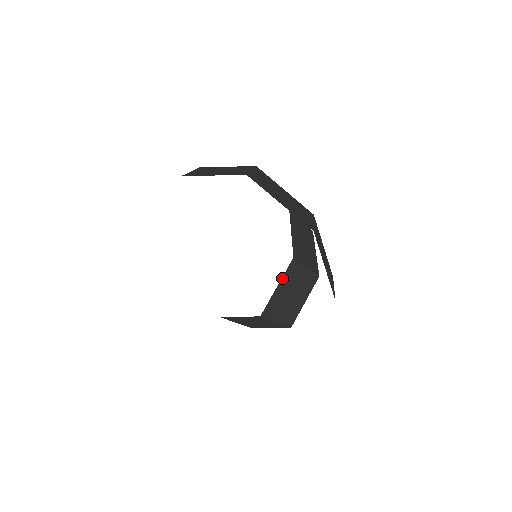
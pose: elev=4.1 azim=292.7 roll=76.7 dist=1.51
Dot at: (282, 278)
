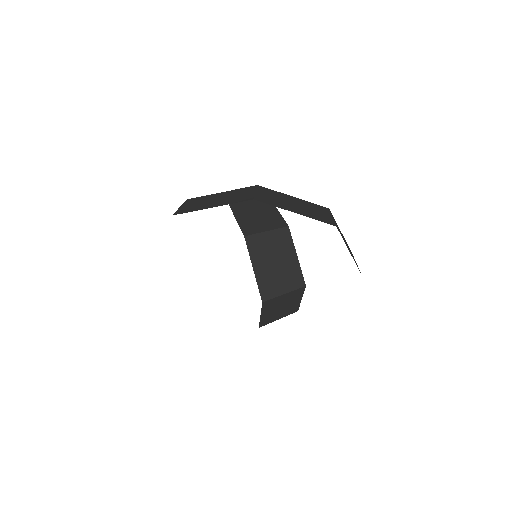
Dot at: (251, 259)
